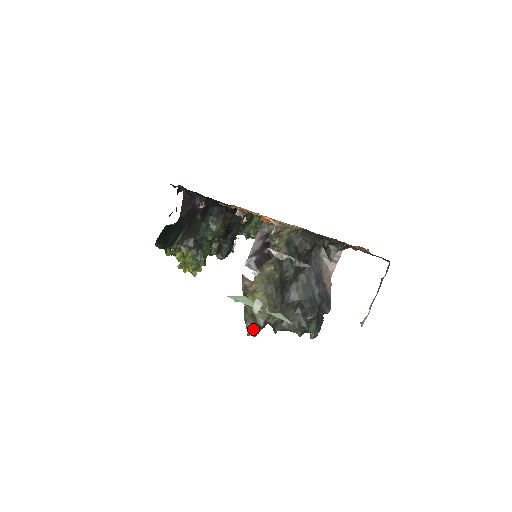
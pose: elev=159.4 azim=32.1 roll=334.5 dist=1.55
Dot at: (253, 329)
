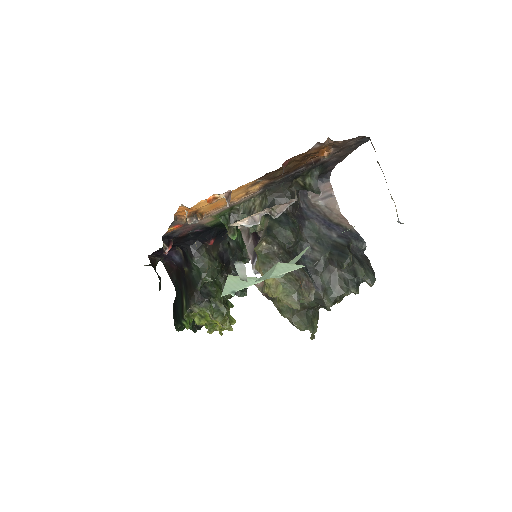
Dot at: (305, 325)
